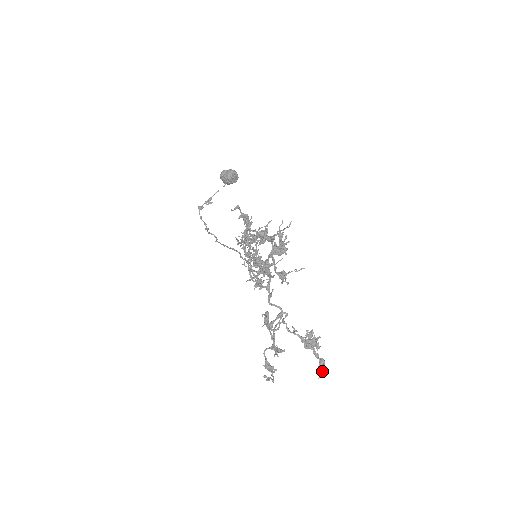
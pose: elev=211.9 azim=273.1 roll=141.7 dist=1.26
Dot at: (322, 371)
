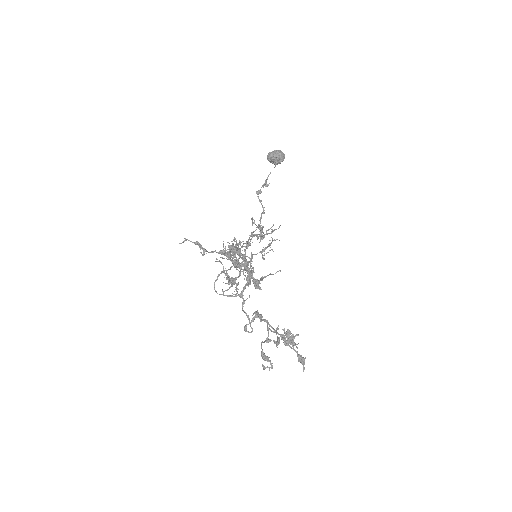
Dot at: (303, 365)
